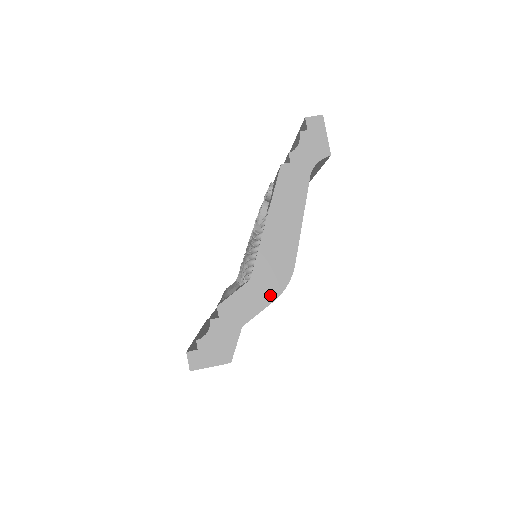
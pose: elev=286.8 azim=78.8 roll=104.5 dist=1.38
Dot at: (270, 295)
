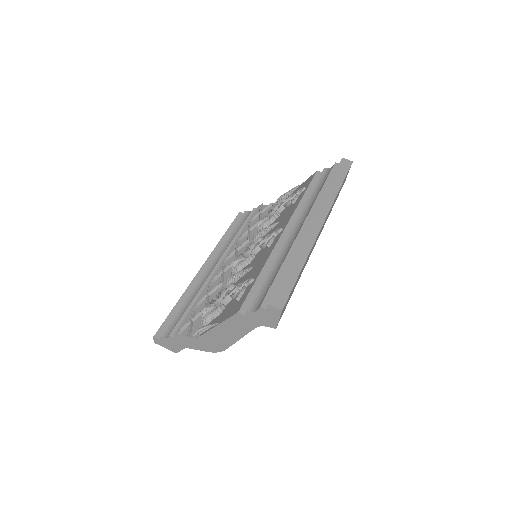
Dot at: (206, 349)
